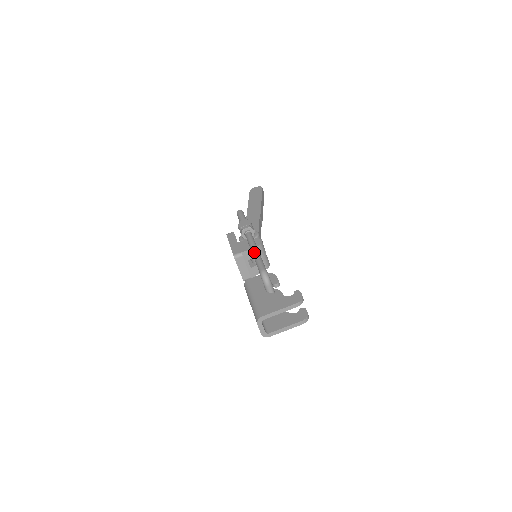
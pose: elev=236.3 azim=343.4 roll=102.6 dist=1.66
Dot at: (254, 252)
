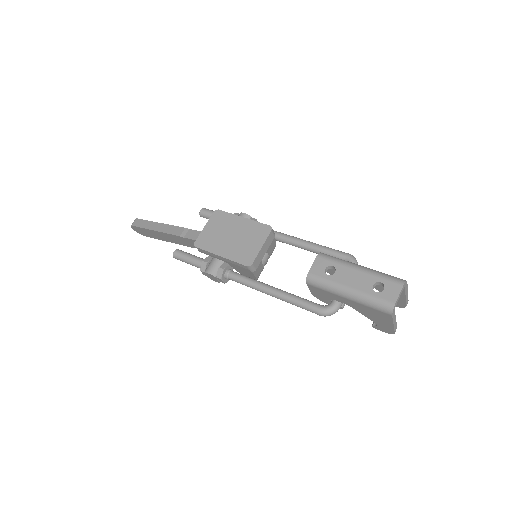
Dot at: occluded
